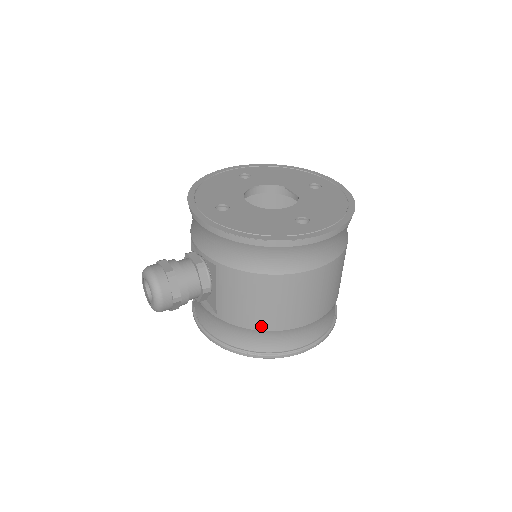
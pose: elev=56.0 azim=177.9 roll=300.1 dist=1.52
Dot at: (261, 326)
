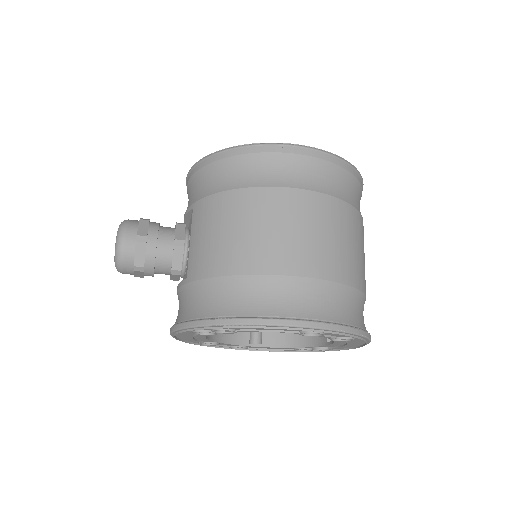
Dot at: (232, 268)
